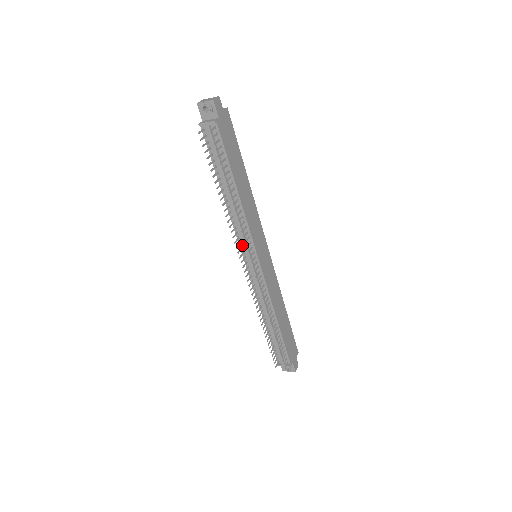
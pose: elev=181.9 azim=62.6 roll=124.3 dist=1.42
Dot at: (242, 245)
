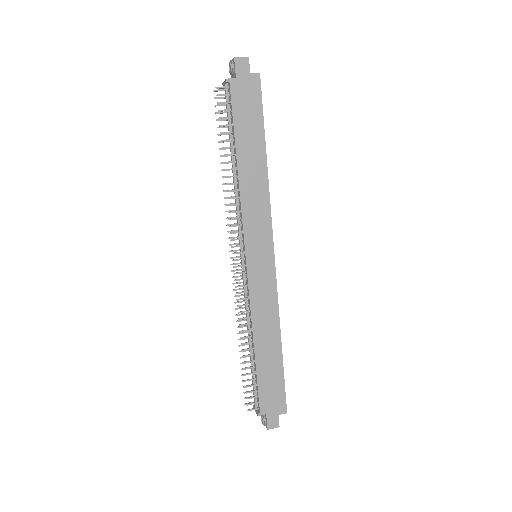
Dot at: occluded
